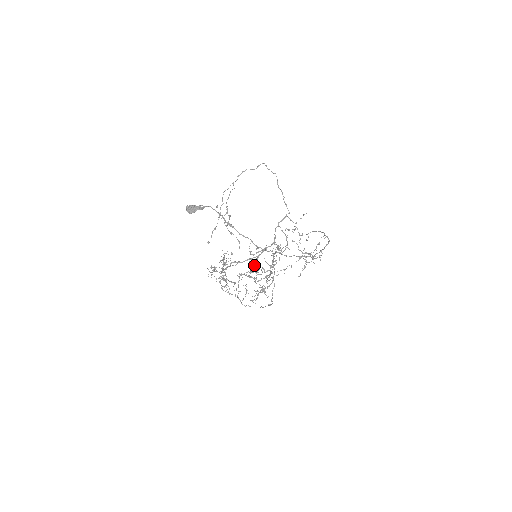
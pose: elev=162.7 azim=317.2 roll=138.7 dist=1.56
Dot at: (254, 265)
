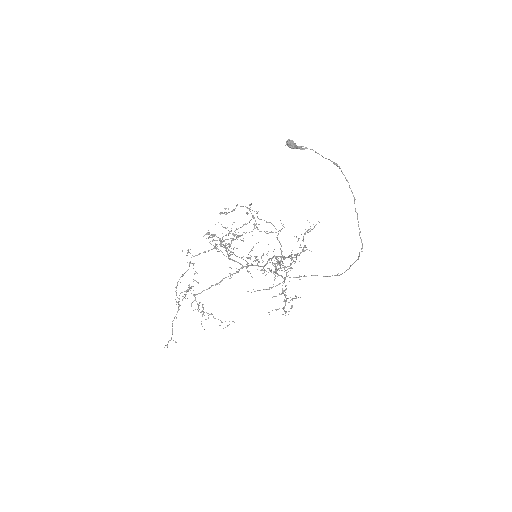
Dot at: (233, 273)
